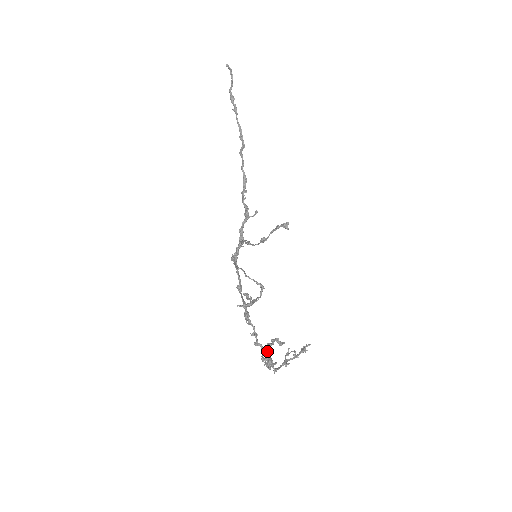
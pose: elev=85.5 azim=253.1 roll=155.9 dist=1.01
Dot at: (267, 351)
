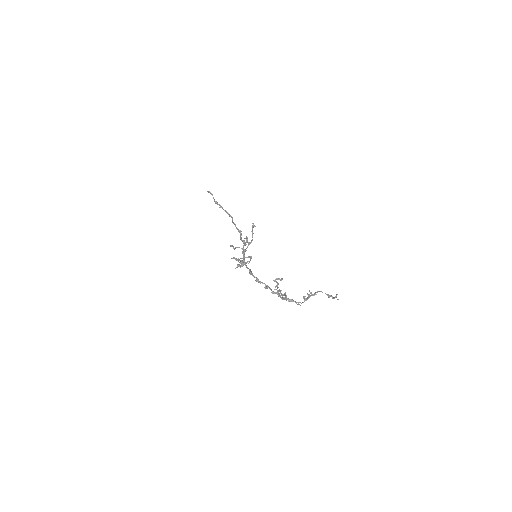
Dot at: occluded
